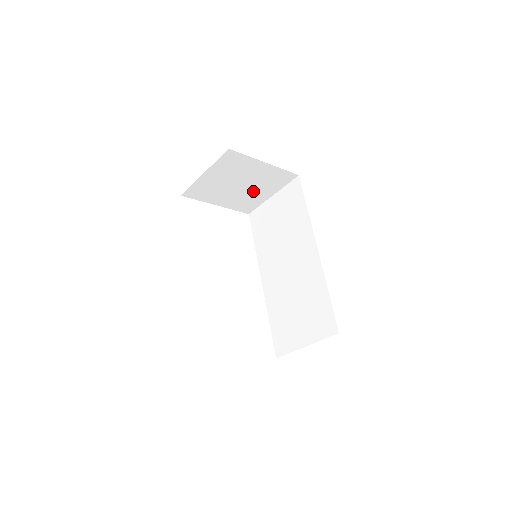
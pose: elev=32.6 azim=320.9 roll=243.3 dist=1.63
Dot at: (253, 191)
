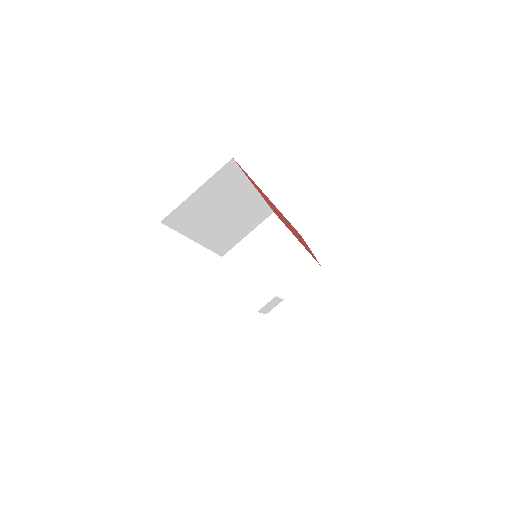
Dot at: (279, 276)
